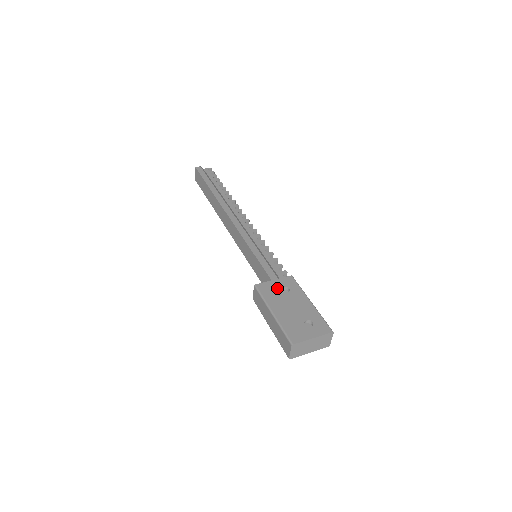
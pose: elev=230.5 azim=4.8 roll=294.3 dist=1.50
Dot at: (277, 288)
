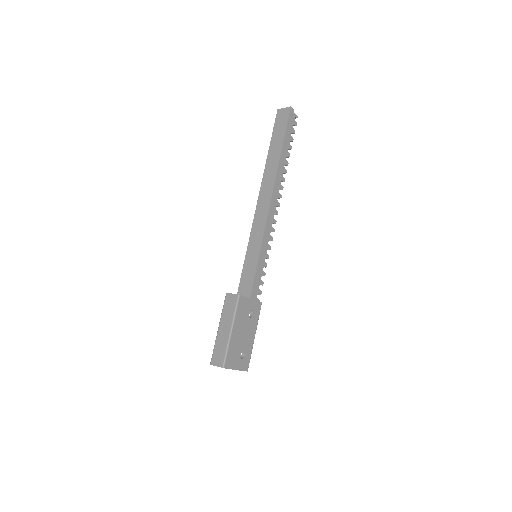
Dot at: (248, 309)
